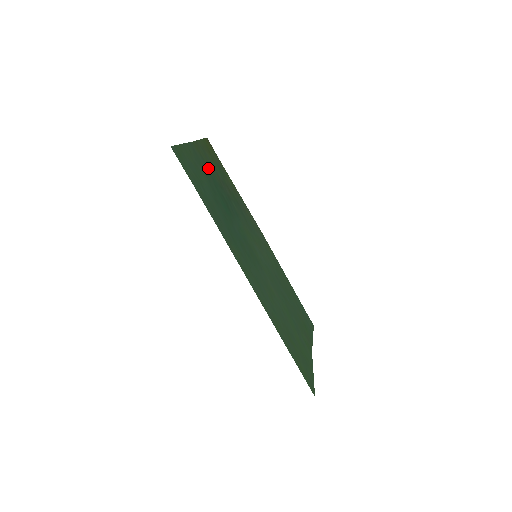
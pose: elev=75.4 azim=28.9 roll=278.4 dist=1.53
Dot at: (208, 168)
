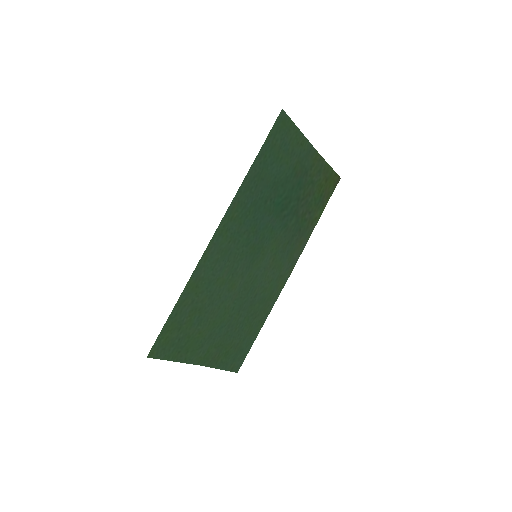
Dot at: (306, 177)
